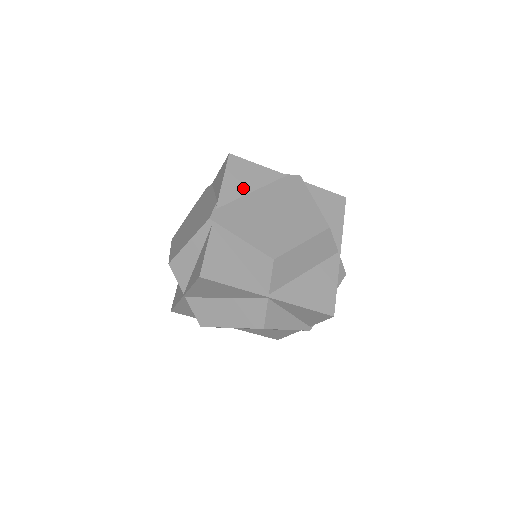
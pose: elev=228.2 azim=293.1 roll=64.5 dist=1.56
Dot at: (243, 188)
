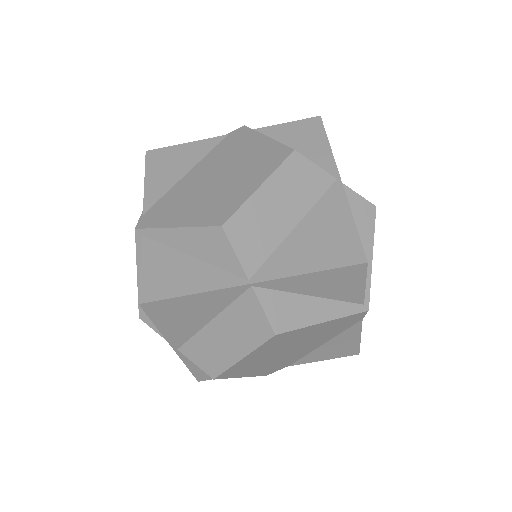
Dot at: (173, 176)
